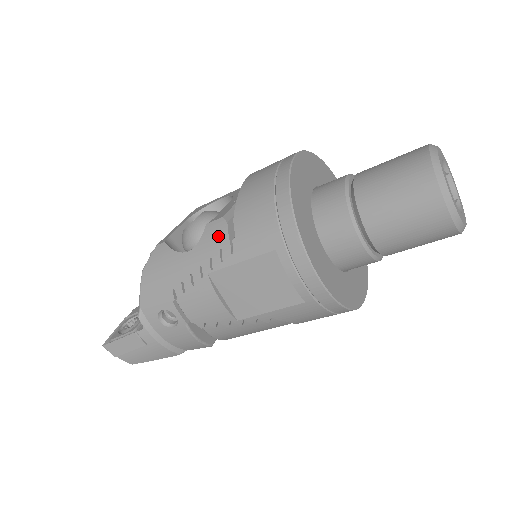
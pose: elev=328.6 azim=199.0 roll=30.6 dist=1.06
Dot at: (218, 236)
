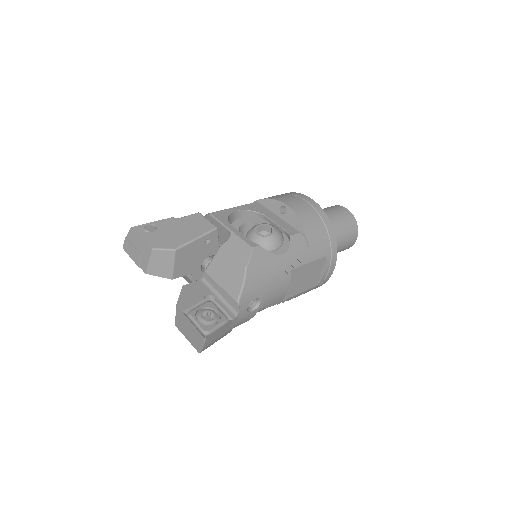
Dot at: (301, 245)
